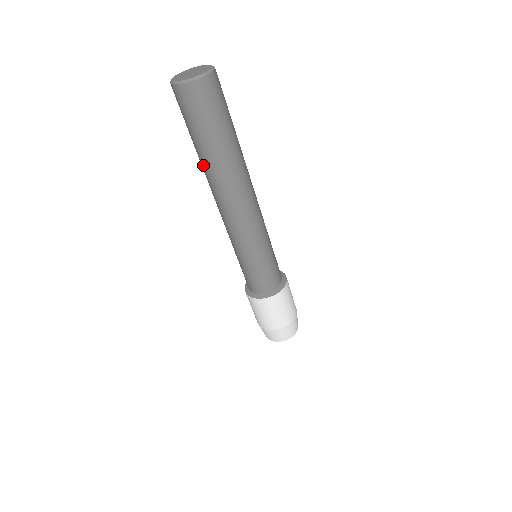
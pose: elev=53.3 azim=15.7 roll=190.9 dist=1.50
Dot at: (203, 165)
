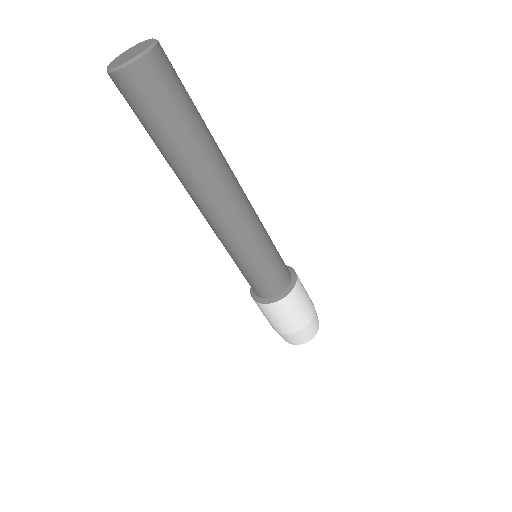
Dot at: occluded
